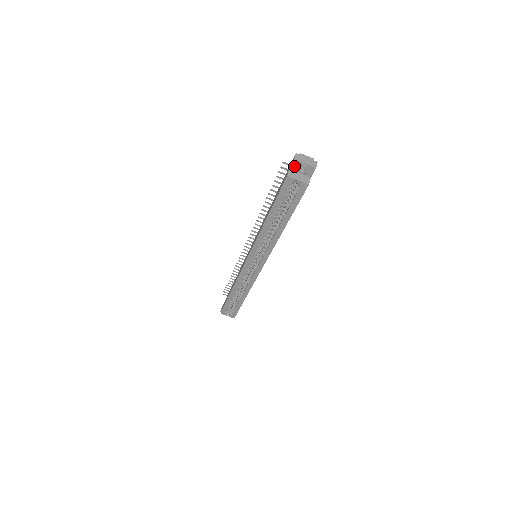
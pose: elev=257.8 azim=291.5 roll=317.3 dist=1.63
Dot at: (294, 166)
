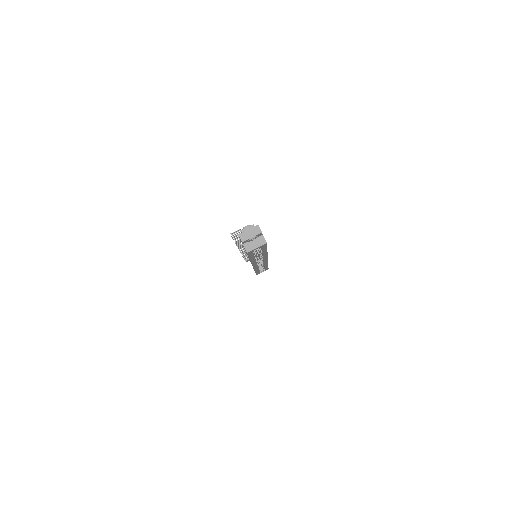
Dot at: (245, 242)
